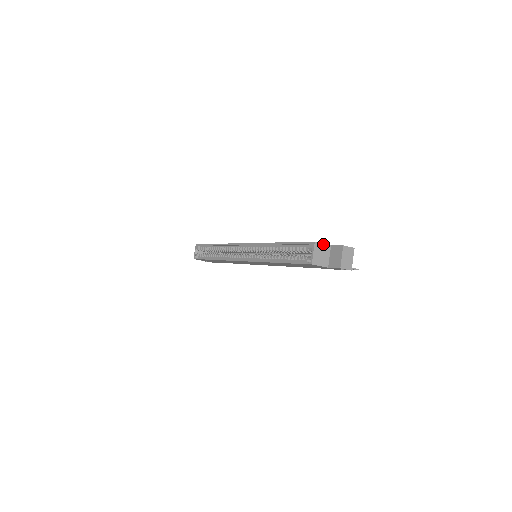
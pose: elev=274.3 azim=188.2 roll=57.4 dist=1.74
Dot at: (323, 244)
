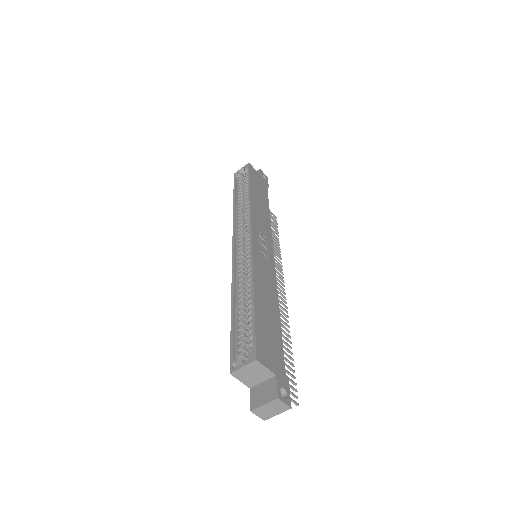
Dot at: (266, 368)
